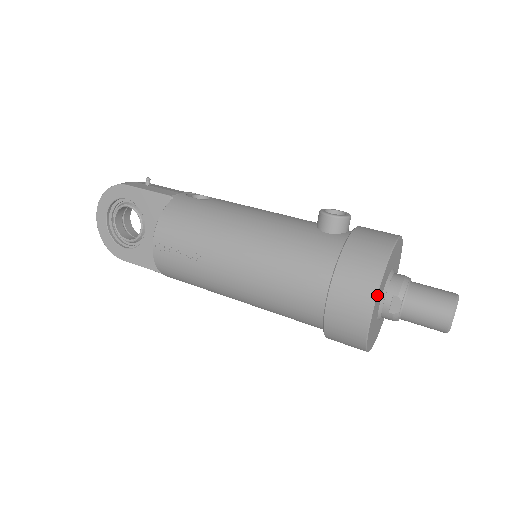
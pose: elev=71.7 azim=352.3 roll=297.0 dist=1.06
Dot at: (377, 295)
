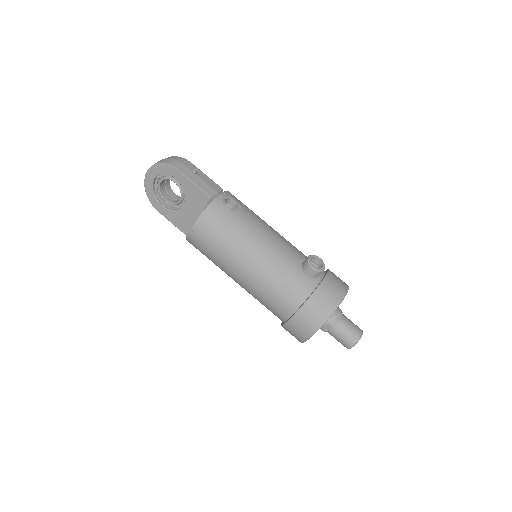
Dot at: occluded
